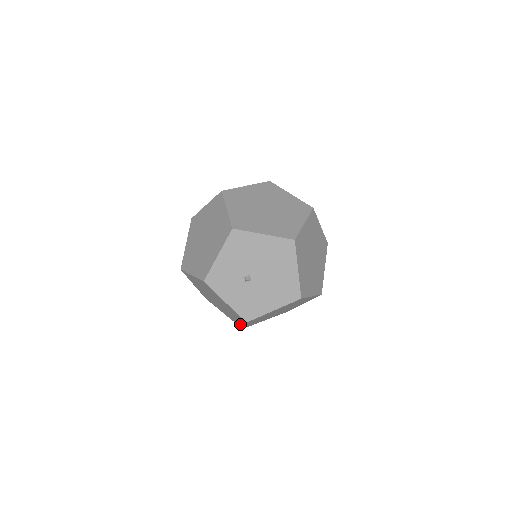
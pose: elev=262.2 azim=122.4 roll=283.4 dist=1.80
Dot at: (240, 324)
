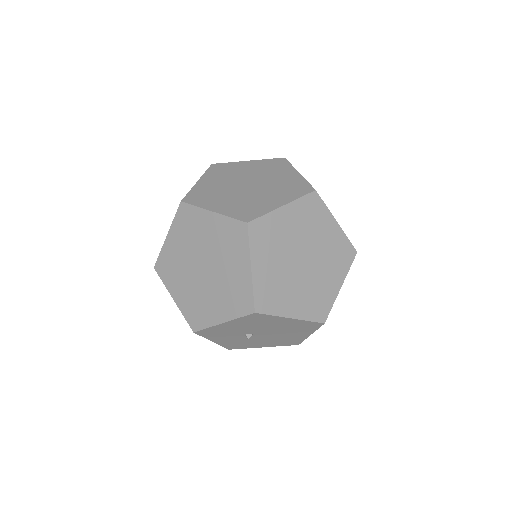
Dot at: occluded
